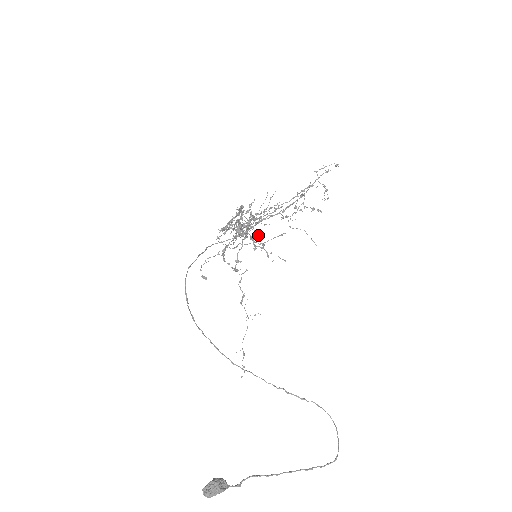
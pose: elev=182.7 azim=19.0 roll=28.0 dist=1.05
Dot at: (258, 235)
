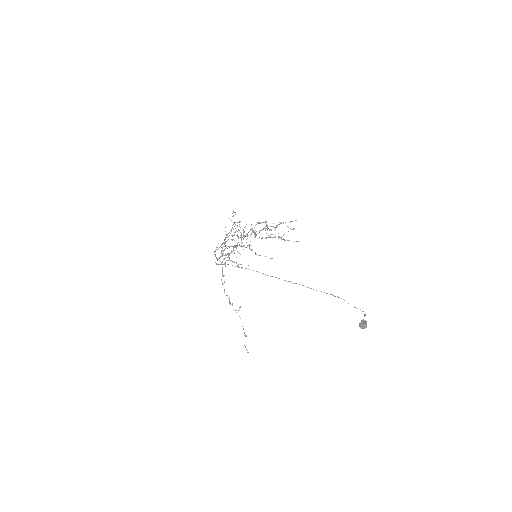
Dot at: (234, 253)
